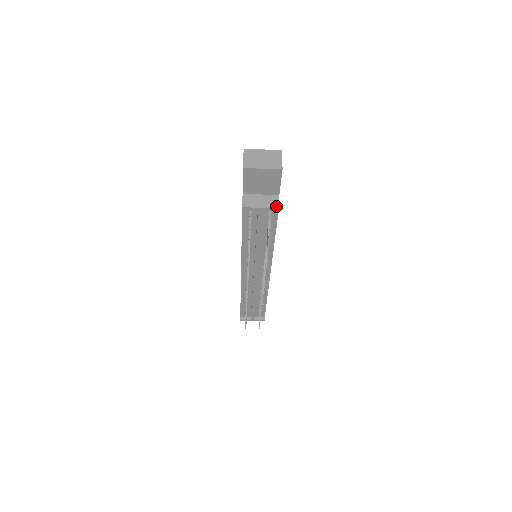
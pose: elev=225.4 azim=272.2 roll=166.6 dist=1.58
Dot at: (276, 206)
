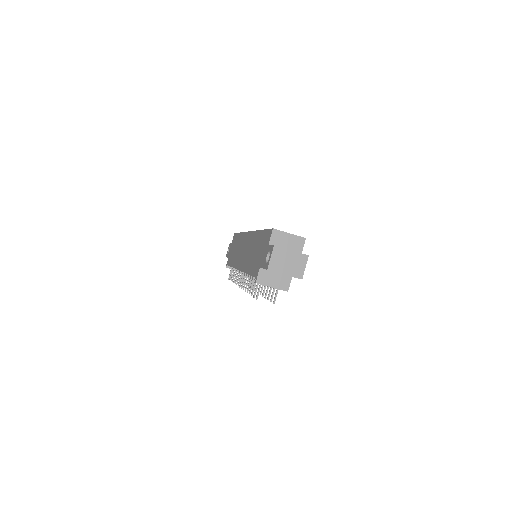
Dot at: (286, 289)
